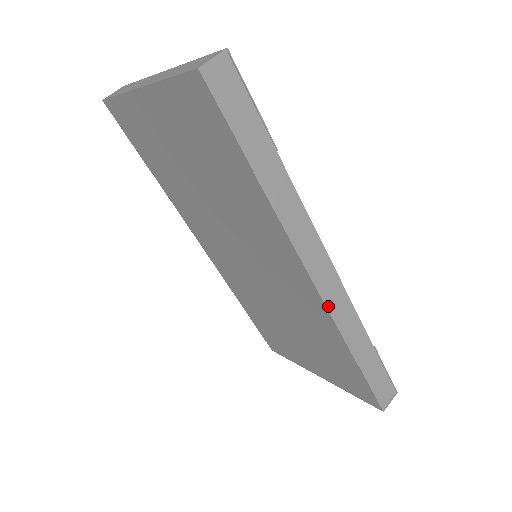
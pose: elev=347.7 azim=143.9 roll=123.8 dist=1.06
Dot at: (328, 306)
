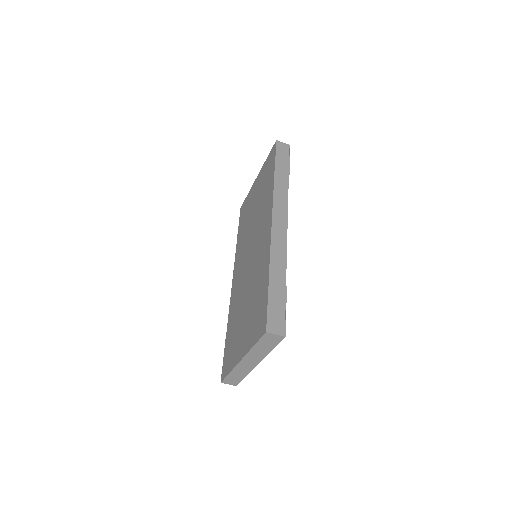
Dot at: (272, 236)
